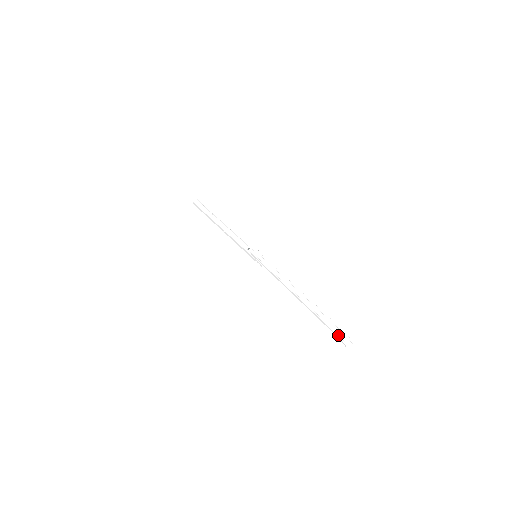
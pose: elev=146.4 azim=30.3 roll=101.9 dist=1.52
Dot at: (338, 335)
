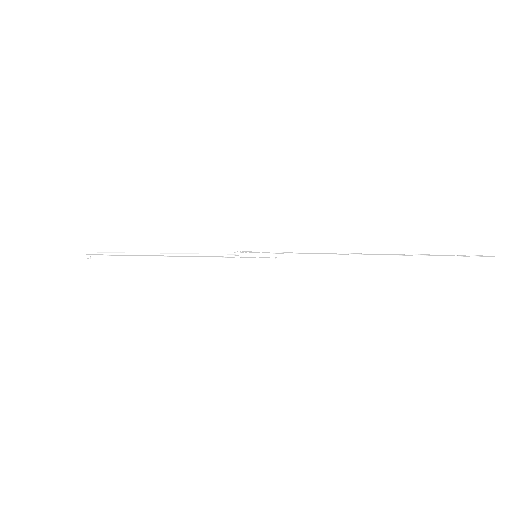
Dot at: (469, 256)
